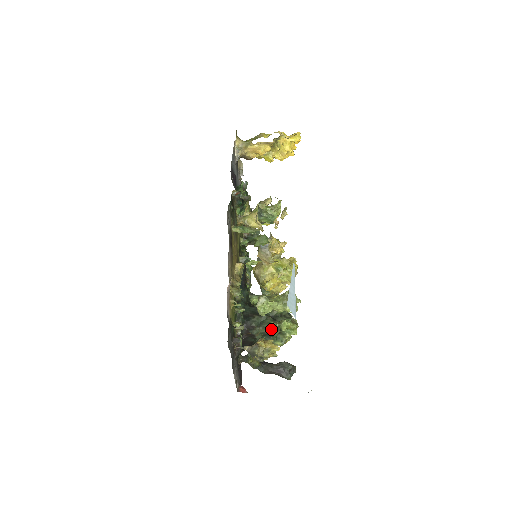
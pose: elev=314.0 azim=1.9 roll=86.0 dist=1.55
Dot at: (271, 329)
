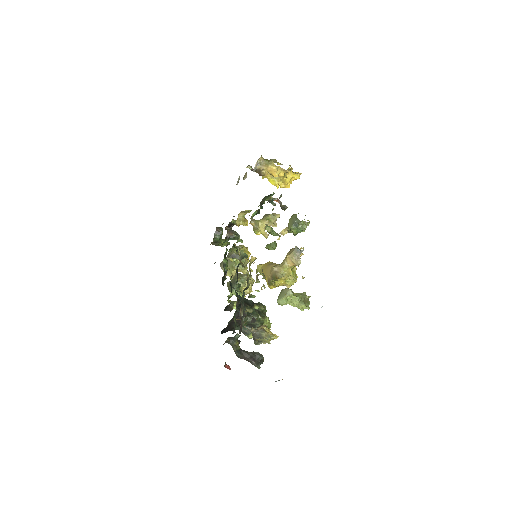
Dot at: (257, 321)
